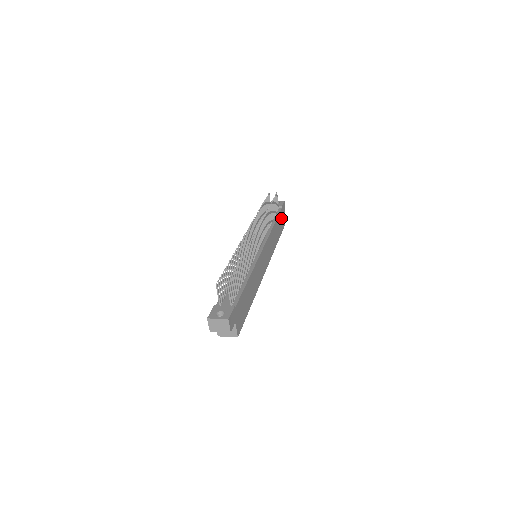
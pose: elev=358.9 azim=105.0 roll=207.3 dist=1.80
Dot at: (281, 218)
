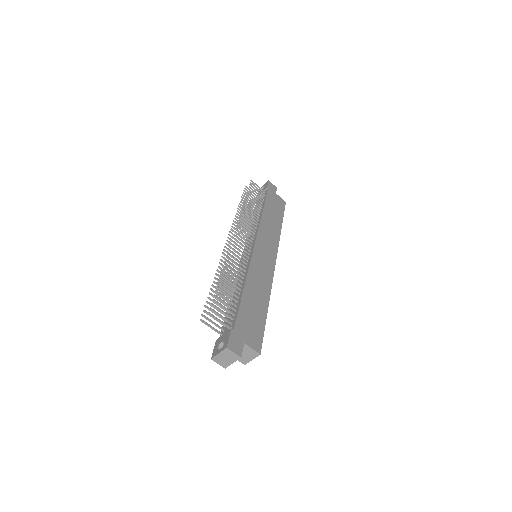
Dot at: (273, 199)
